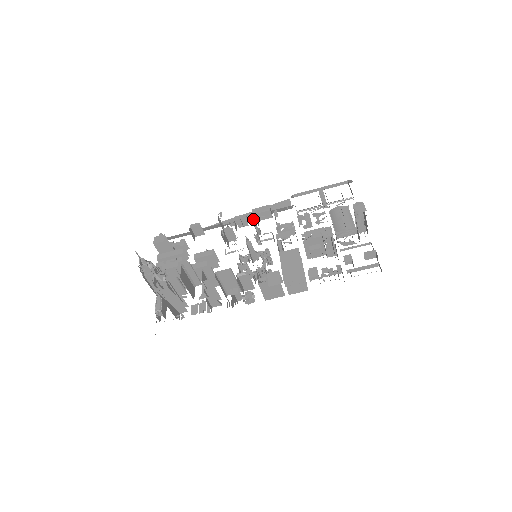
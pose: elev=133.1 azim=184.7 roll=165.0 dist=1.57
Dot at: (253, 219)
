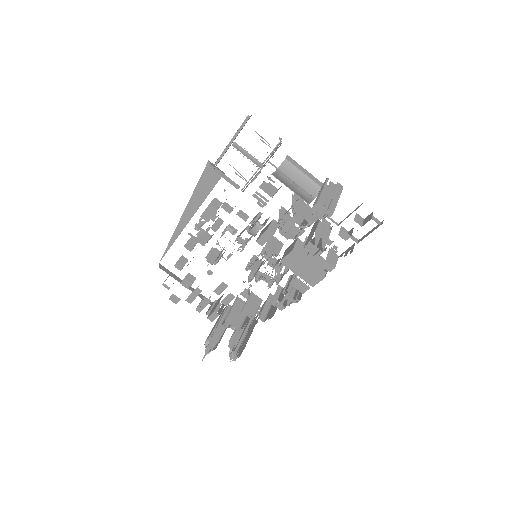
Dot at: occluded
